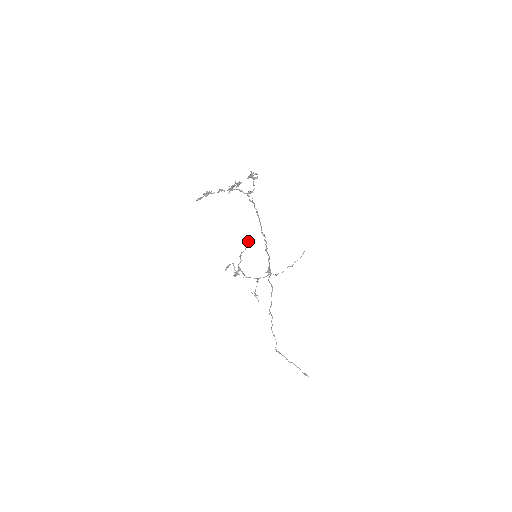
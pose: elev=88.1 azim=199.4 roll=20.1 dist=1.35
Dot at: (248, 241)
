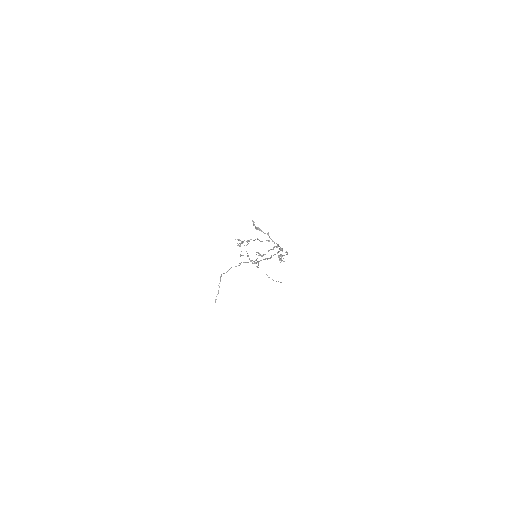
Dot at: (269, 241)
